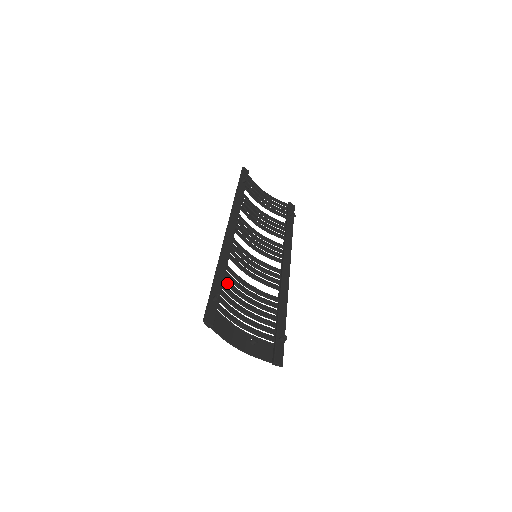
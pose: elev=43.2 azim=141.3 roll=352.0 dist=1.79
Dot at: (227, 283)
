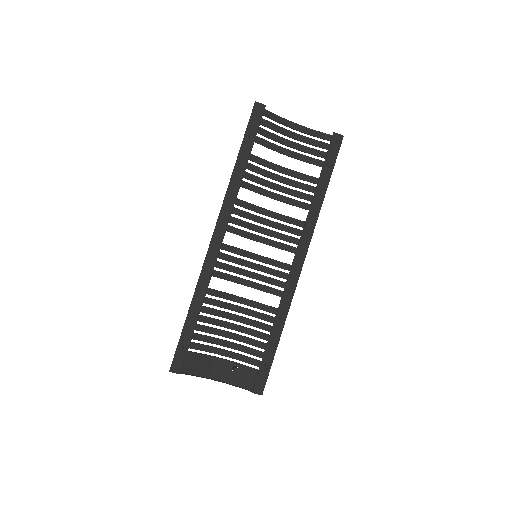
Dot at: (207, 312)
